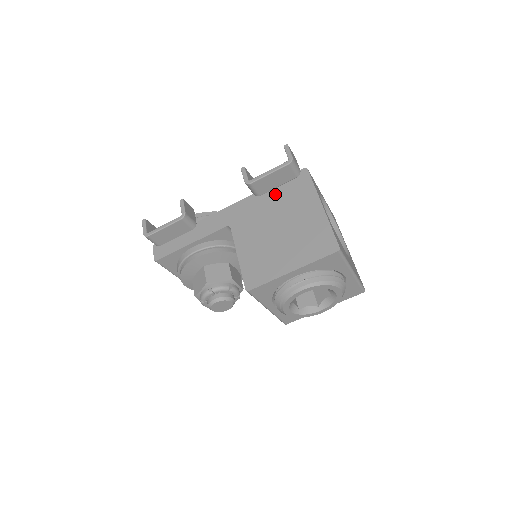
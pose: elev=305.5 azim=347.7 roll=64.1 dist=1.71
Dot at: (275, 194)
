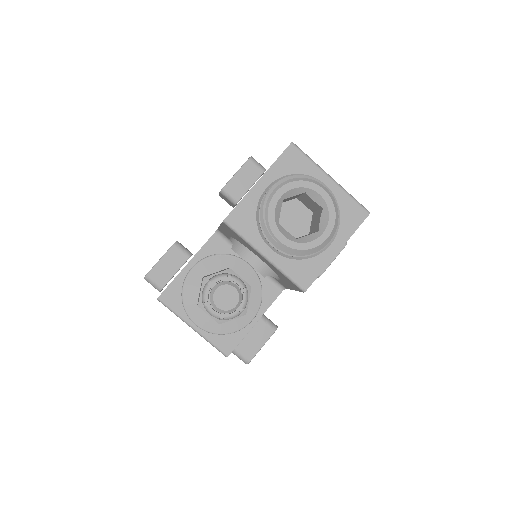
Dot at: occluded
